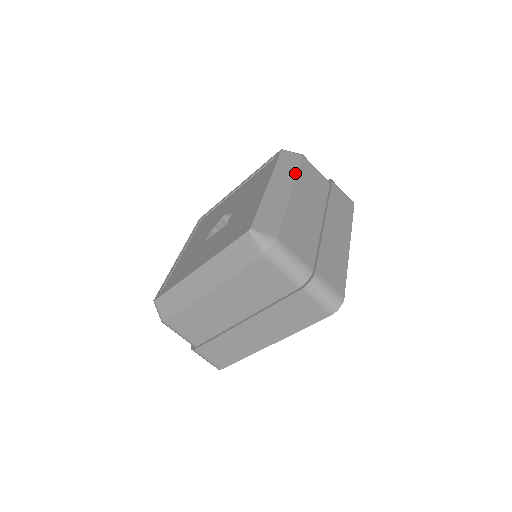
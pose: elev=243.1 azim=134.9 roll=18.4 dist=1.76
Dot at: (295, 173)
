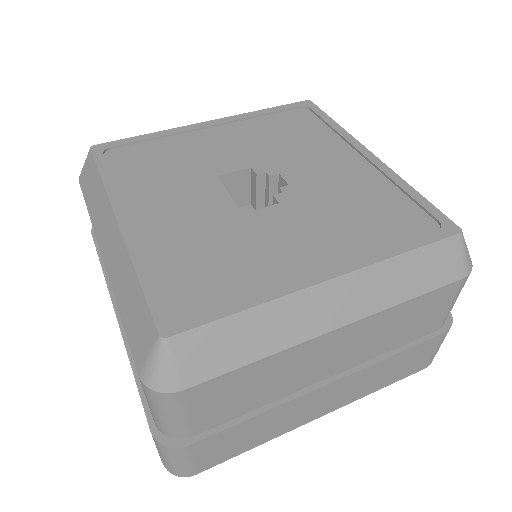
Dot at: (400, 299)
